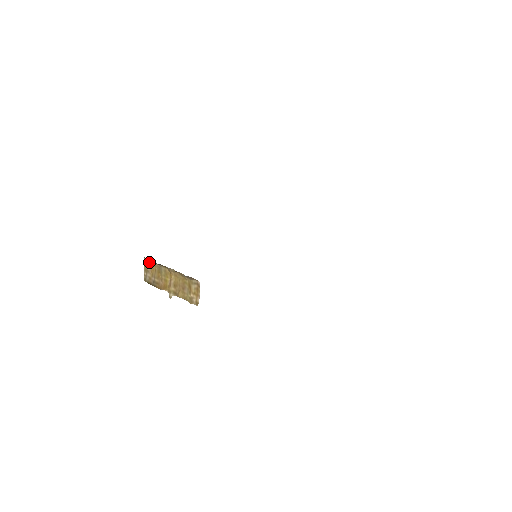
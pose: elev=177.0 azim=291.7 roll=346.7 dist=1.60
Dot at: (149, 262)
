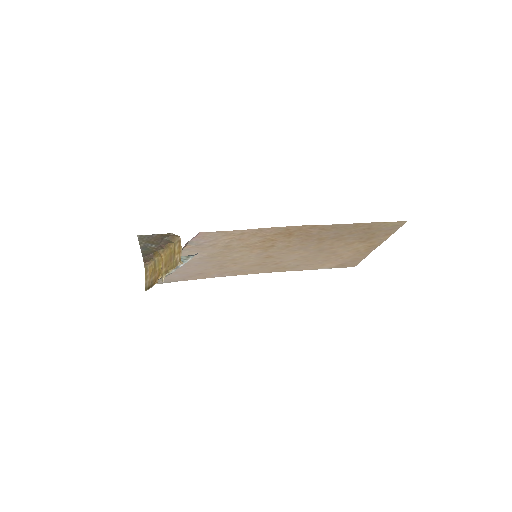
Dot at: (148, 267)
